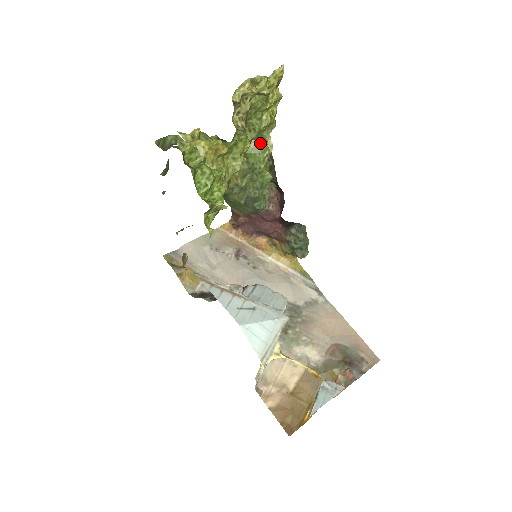
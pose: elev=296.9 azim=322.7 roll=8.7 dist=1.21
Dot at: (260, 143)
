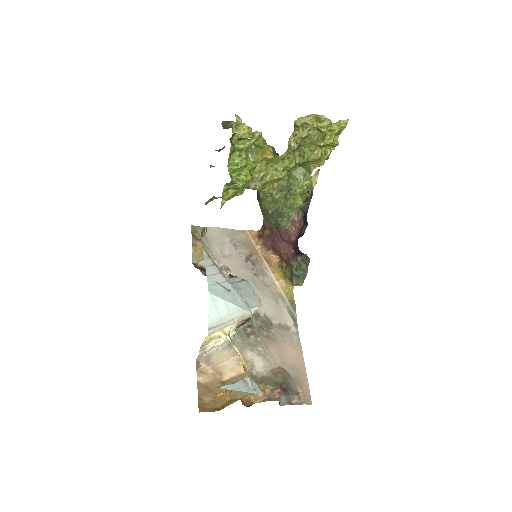
Dot at: (306, 172)
